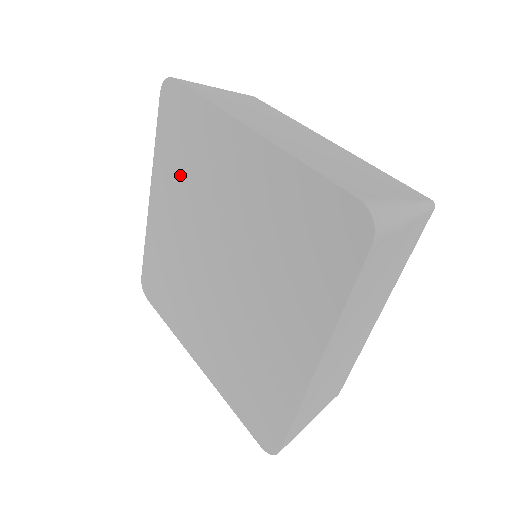
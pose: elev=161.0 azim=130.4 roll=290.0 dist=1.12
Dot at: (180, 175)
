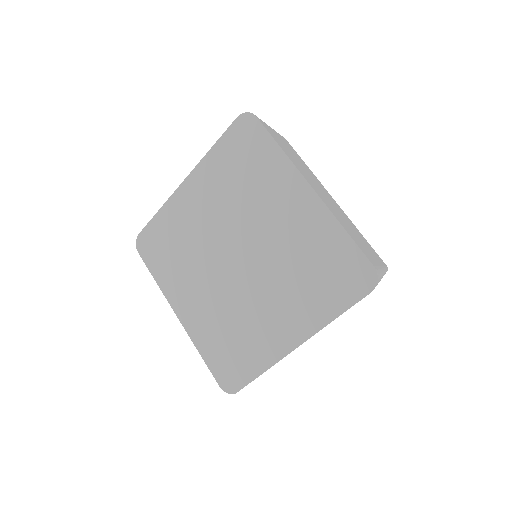
Dot at: (229, 182)
